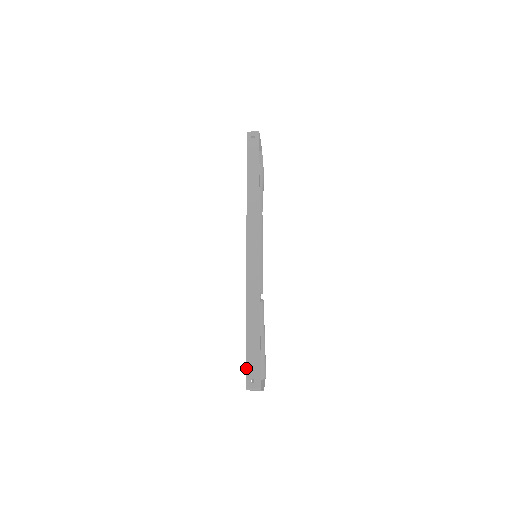
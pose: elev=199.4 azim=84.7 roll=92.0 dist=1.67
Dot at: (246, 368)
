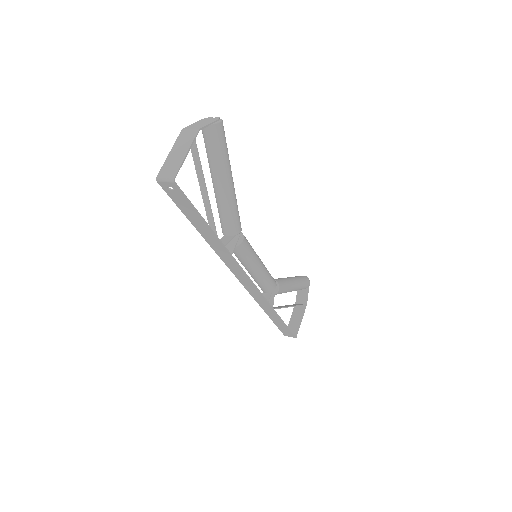
Dot at: occluded
